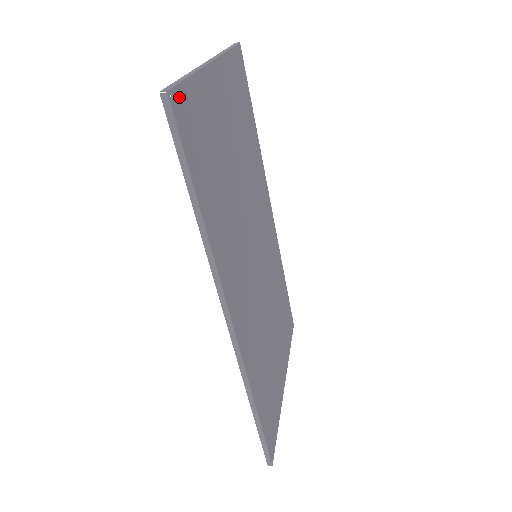
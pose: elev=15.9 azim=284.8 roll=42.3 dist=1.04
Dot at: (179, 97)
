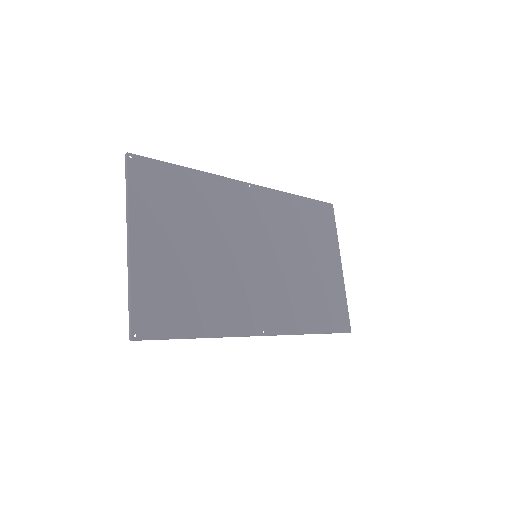
Dot at: (138, 324)
